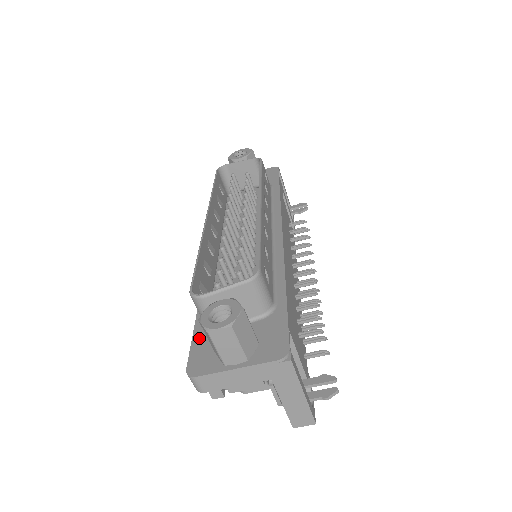
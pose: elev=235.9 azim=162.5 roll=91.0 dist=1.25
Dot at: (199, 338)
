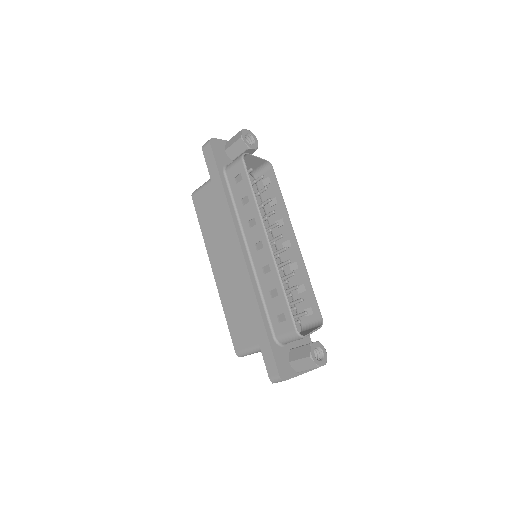
Dot at: (276, 349)
